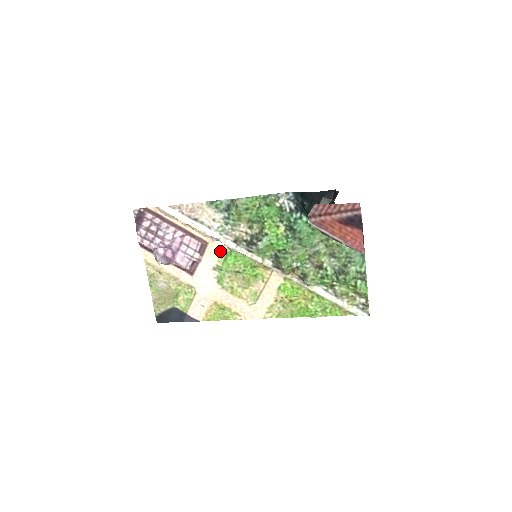
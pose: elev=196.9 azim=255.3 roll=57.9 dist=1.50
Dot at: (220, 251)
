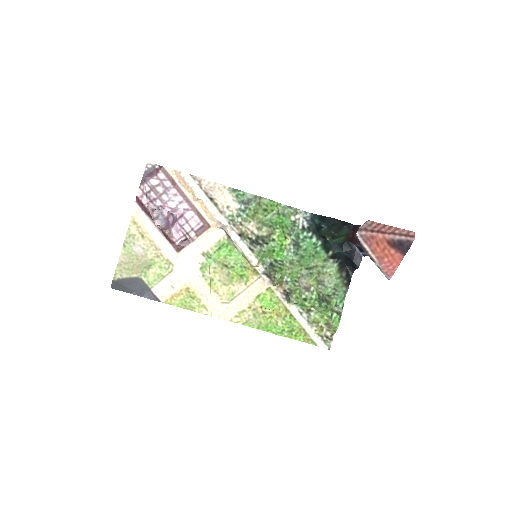
Dot at: (218, 239)
